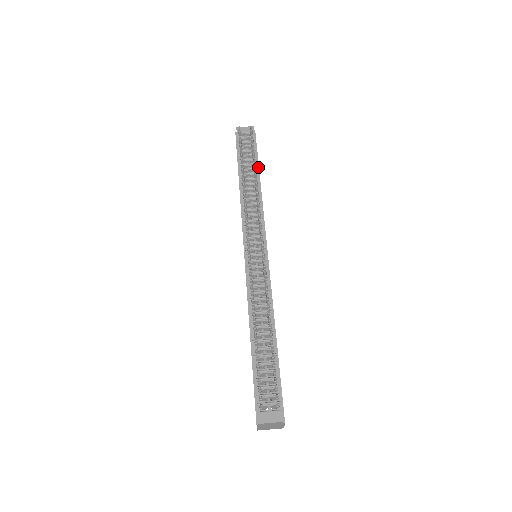
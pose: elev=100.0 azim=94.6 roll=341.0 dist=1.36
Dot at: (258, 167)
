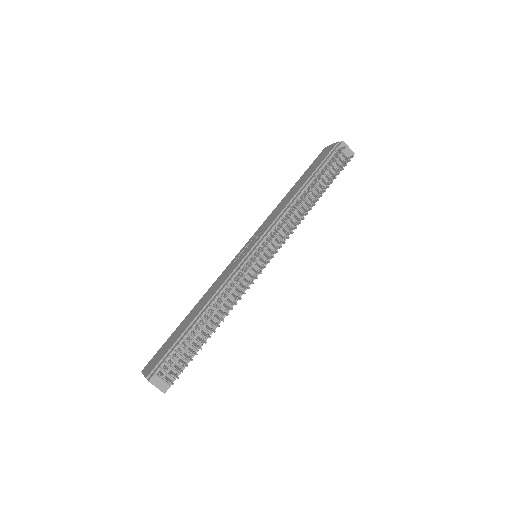
Dot at: occluded
